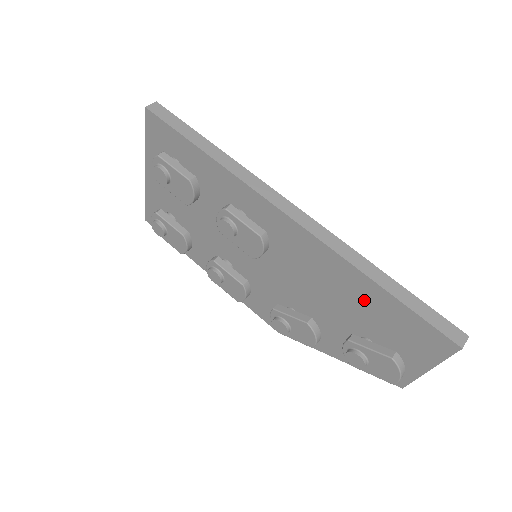
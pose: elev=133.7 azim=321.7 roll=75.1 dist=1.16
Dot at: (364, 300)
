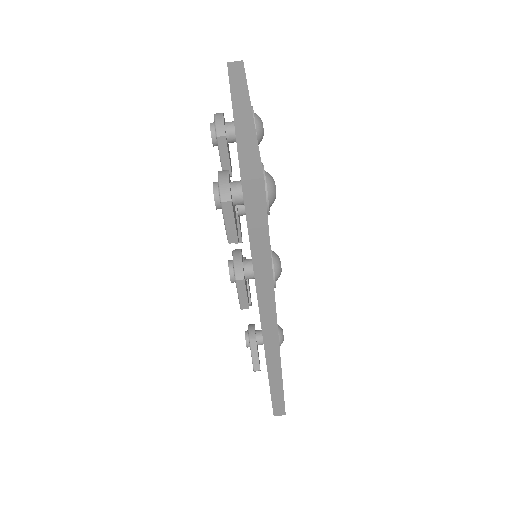
Dot at: occluded
